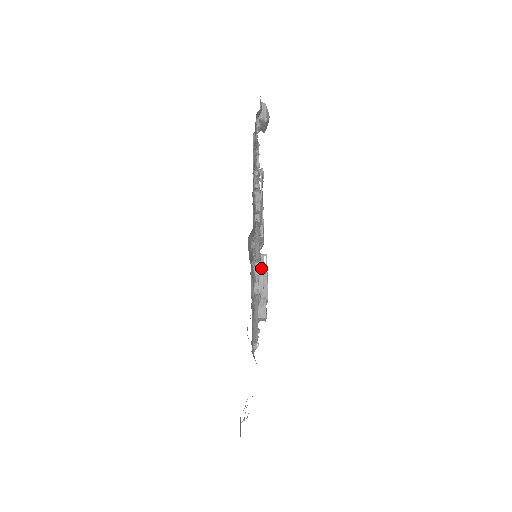
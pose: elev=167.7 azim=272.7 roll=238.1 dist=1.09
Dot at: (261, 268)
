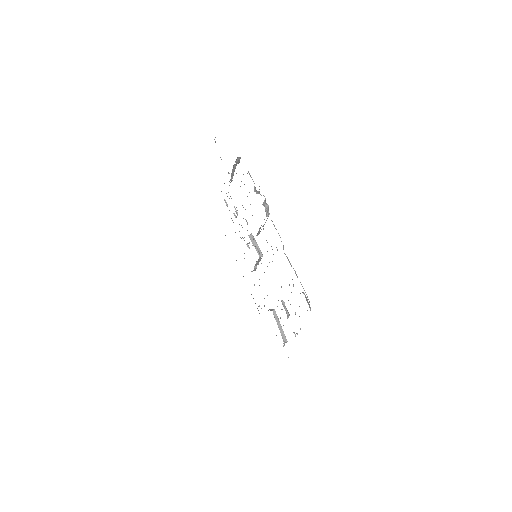
Dot at: occluded
